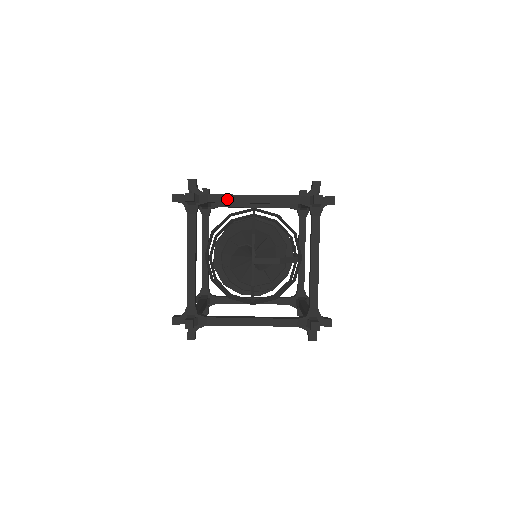
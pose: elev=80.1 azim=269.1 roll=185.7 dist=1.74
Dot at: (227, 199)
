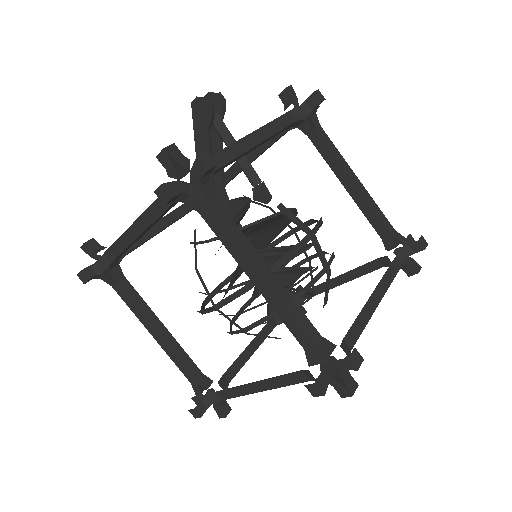
Dot at: occluded
